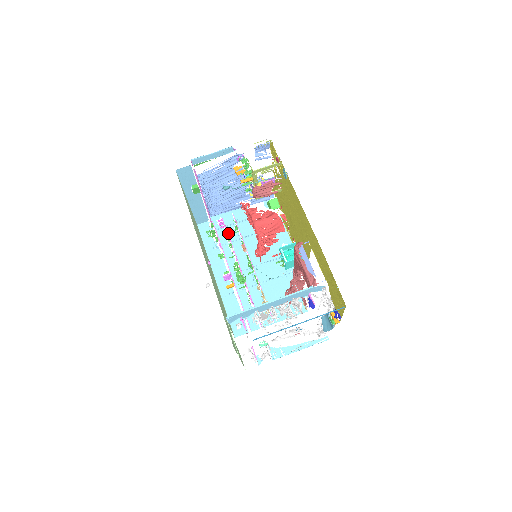
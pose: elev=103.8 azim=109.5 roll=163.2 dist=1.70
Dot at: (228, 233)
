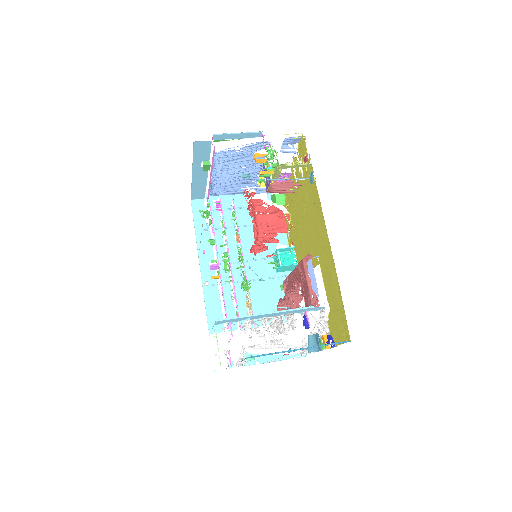
Dot at: occluded
